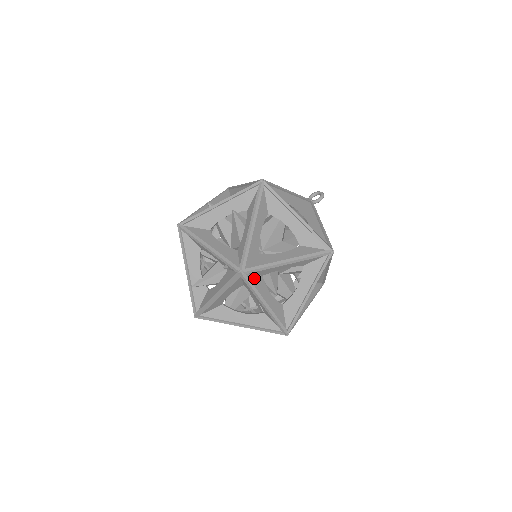
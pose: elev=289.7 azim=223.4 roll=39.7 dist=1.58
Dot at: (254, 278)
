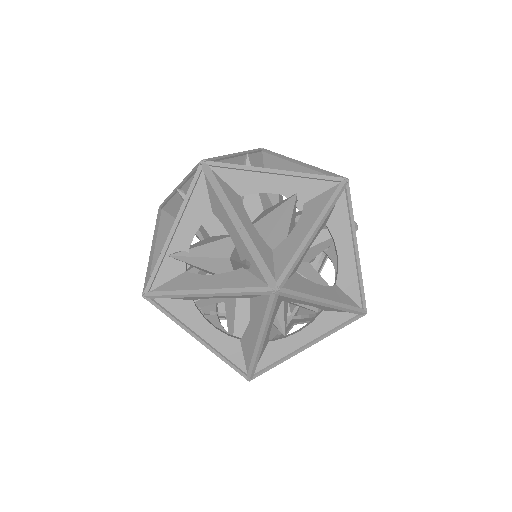
Dot at: (277, 302)
